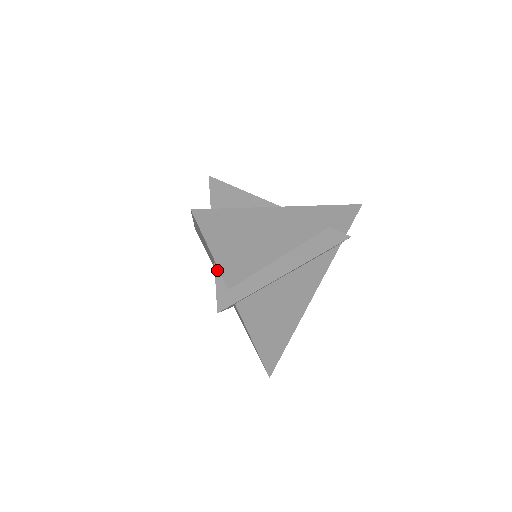
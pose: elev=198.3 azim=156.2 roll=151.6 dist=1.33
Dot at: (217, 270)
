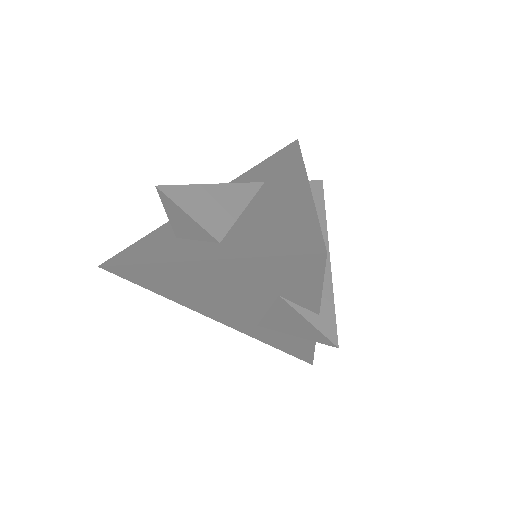
Dot at: (291, 302)
